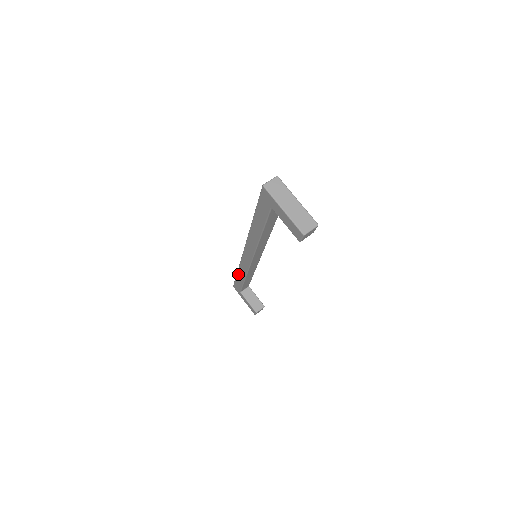
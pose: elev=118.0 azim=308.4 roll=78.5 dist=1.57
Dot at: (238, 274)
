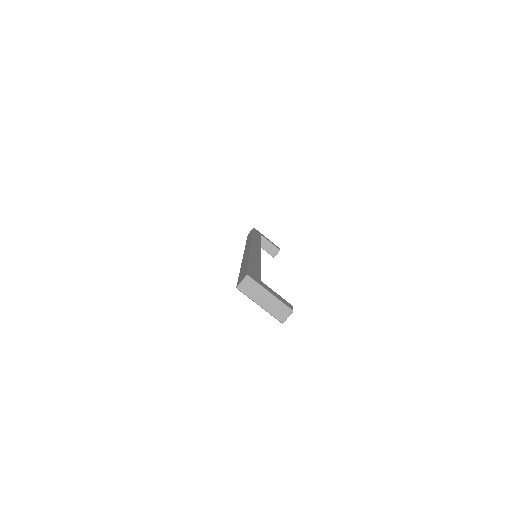
Dot at: occluded
